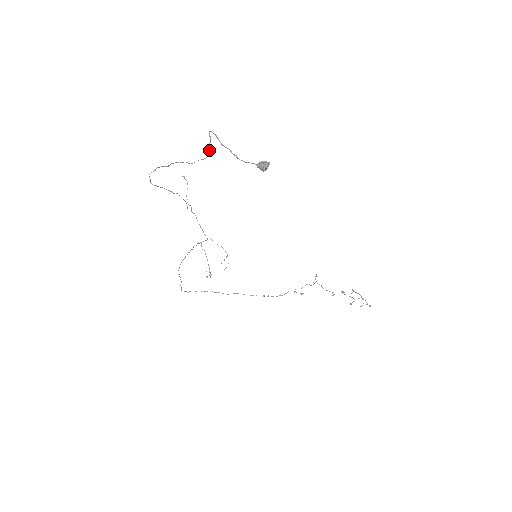
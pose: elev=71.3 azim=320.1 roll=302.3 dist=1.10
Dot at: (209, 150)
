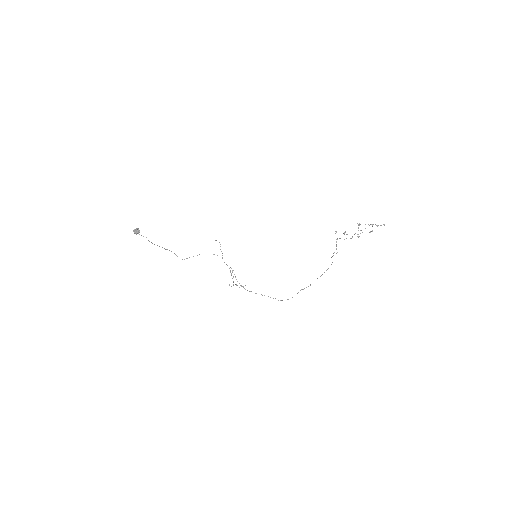
Dot at: occluded
